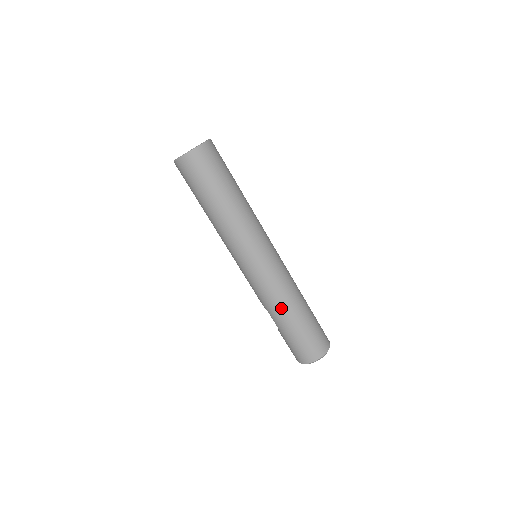
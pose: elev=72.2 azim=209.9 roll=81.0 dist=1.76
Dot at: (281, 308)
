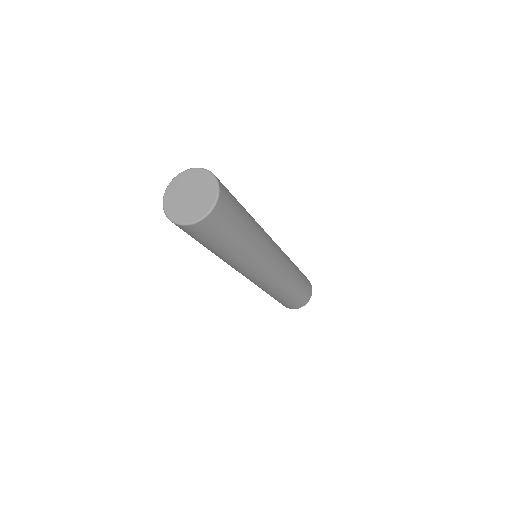
Dot at: (263, 290)
